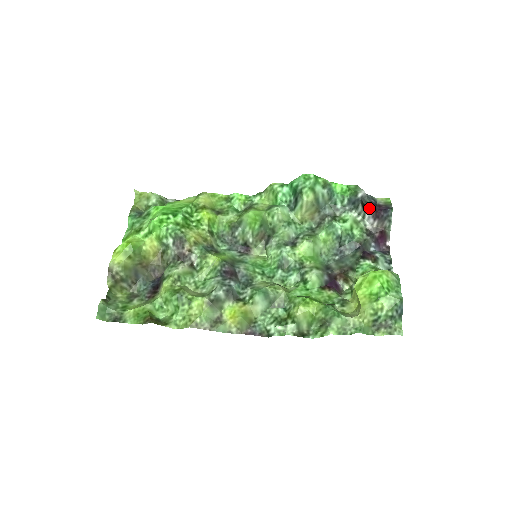
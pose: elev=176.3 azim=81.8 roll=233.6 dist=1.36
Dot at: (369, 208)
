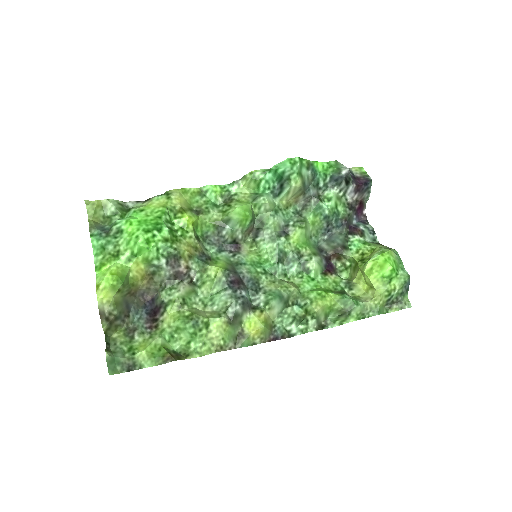
Dot at: (352, 184)
